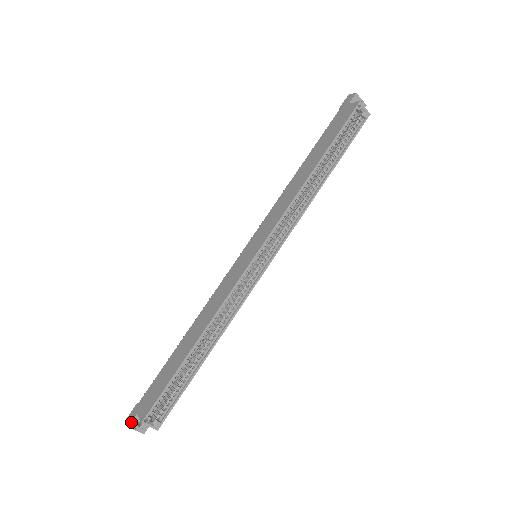
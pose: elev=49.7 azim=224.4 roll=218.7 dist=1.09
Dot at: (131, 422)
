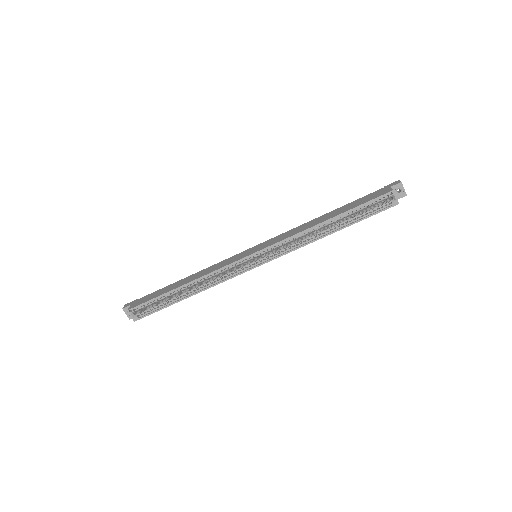
Dot at: (125, 307)
